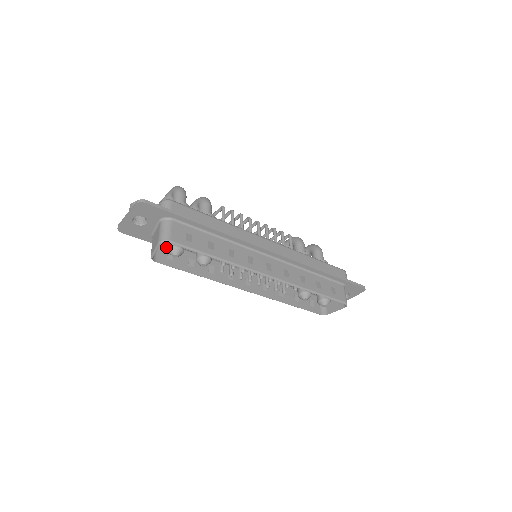
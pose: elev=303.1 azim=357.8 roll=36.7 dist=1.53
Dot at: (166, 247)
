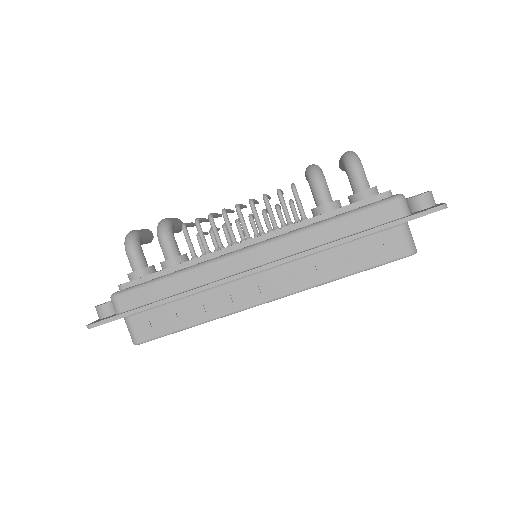
Dot at: occluded
